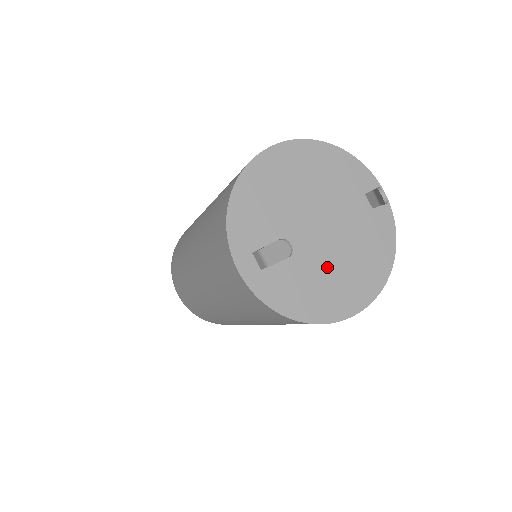
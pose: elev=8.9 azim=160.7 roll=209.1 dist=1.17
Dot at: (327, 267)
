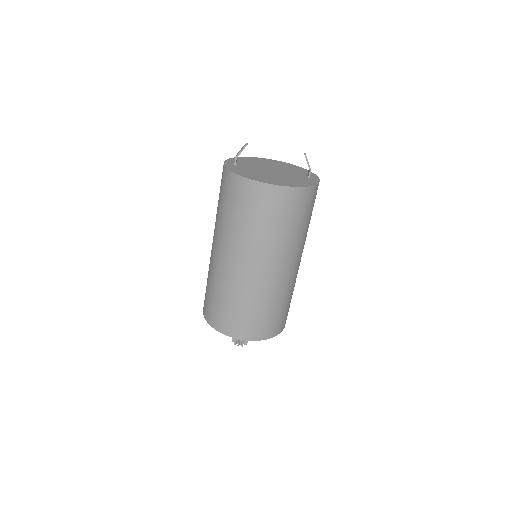
Dot at: (267, 175)
